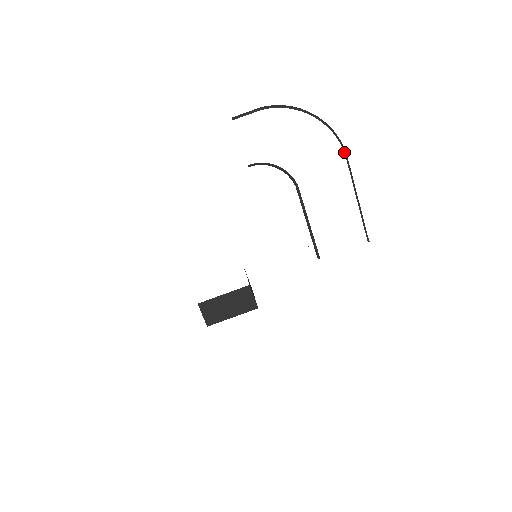
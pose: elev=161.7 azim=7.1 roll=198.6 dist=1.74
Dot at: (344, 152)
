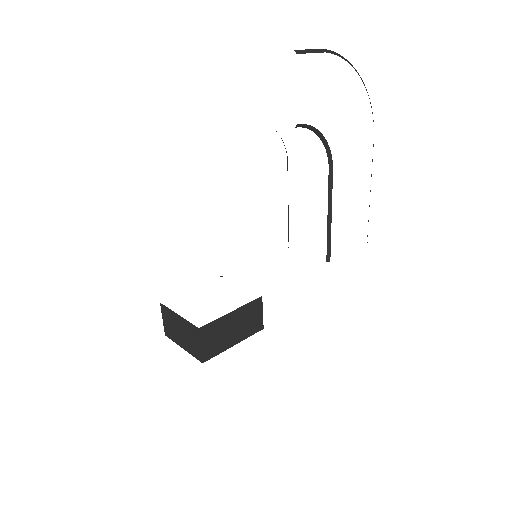
Dot at: occluded
